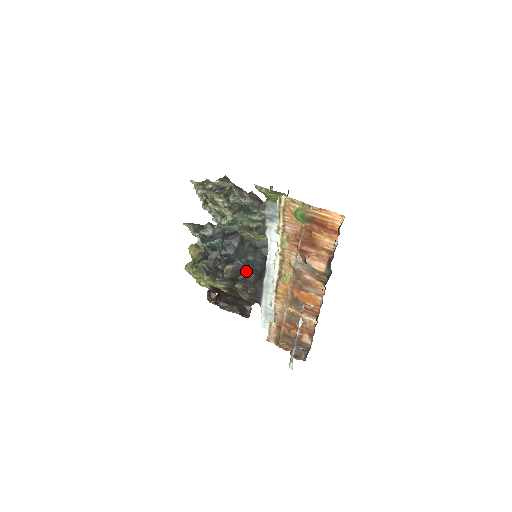
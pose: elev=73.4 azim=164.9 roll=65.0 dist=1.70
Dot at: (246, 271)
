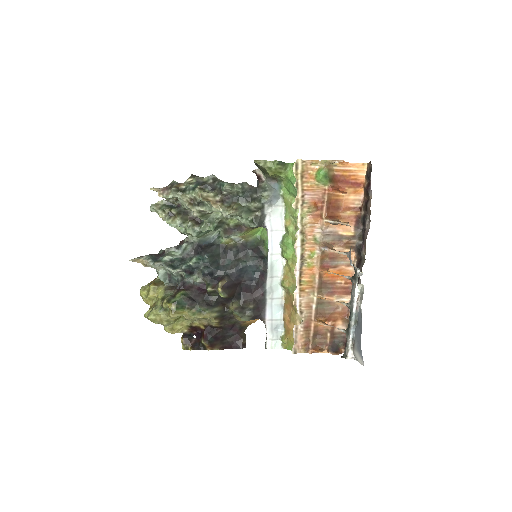
Dot at: (240, 284)
